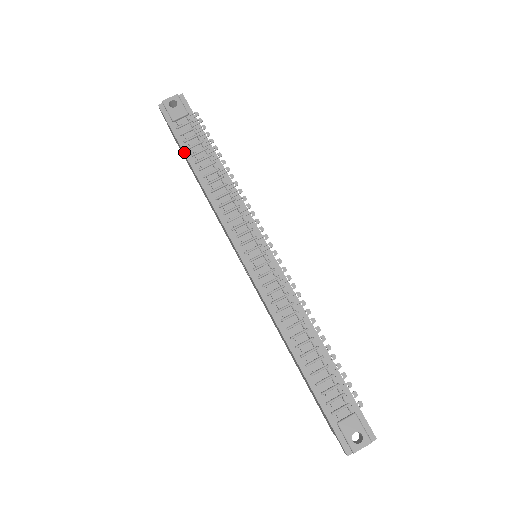
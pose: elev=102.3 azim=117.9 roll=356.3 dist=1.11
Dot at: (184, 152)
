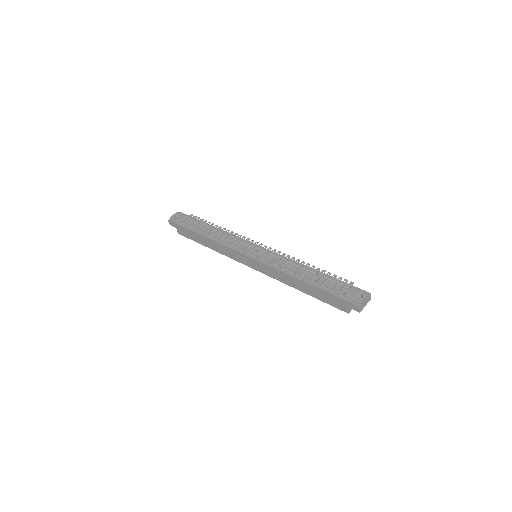
Dot at: (192, 231)
